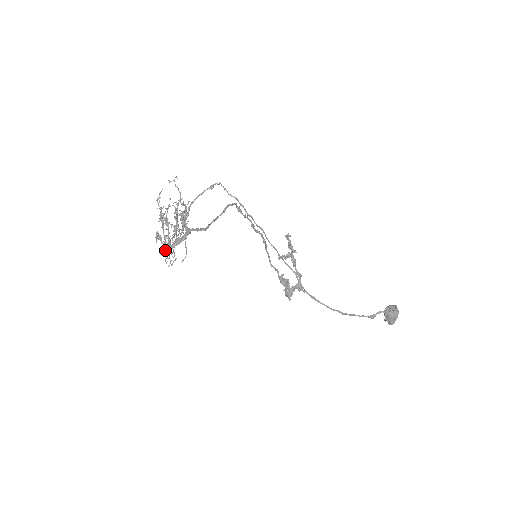
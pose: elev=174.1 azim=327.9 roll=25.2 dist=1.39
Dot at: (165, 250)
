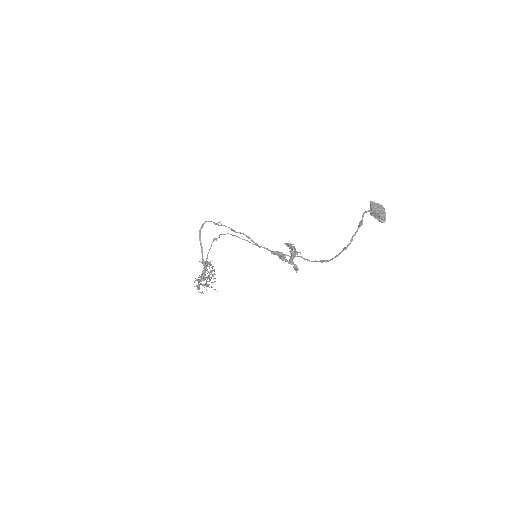
Dot at: occluded
